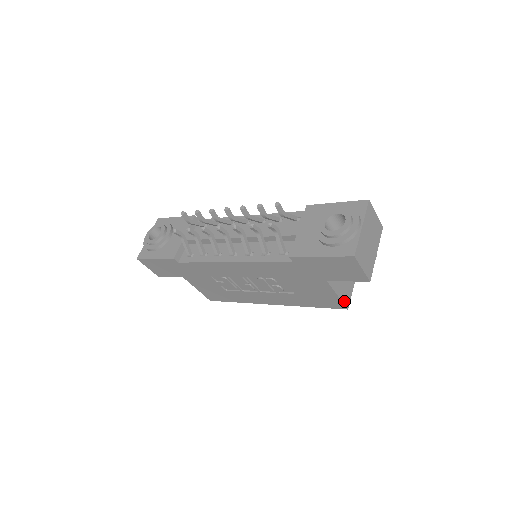
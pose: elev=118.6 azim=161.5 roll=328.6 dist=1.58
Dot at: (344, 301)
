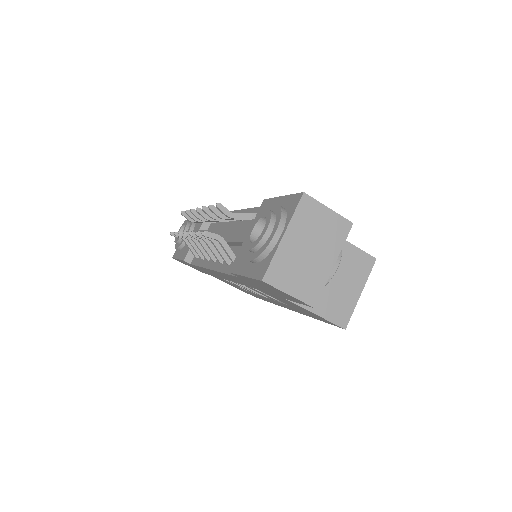
Dot at: (334, 320)
